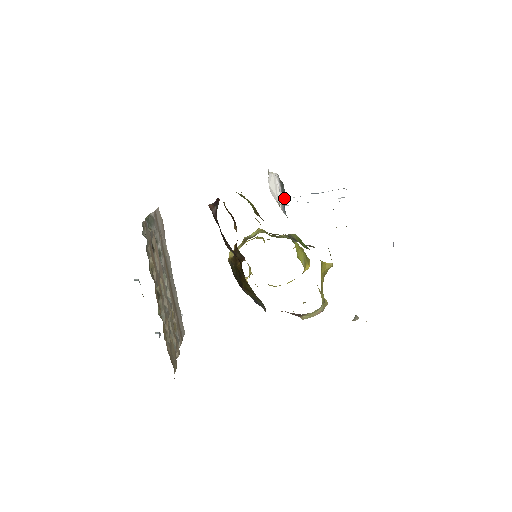
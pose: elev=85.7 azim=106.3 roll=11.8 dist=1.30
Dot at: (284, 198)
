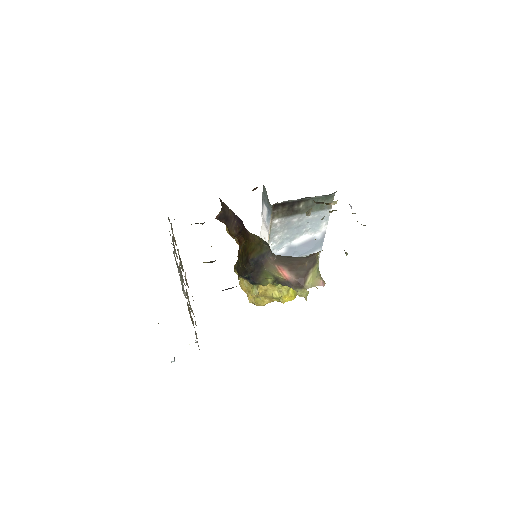
Dot at: (266, 196)
